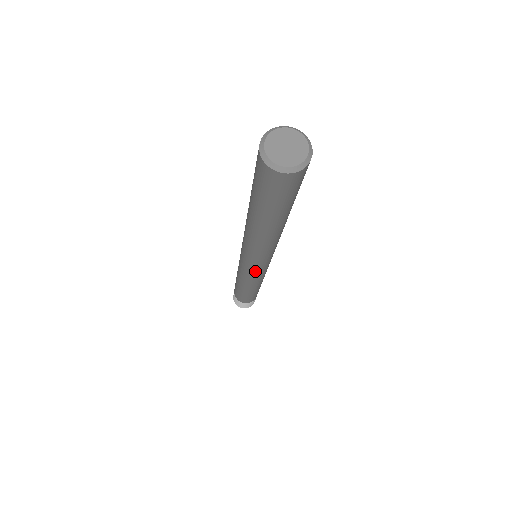
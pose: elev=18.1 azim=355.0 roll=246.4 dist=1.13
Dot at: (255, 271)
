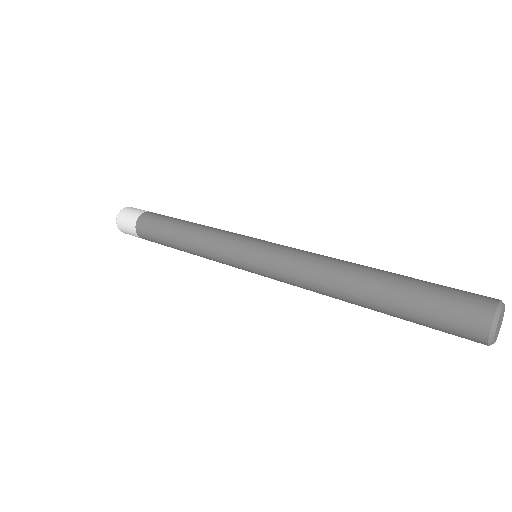
Dot at: occluded
